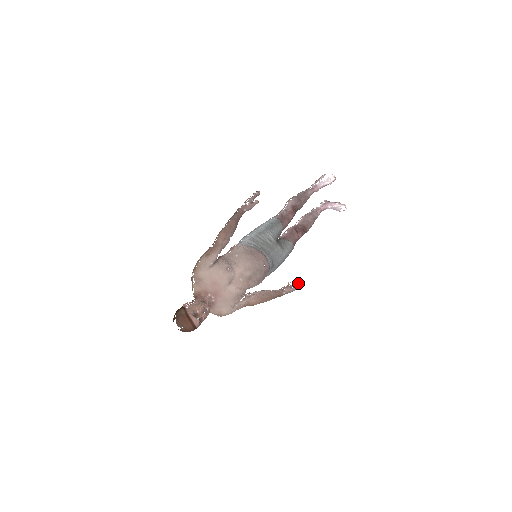
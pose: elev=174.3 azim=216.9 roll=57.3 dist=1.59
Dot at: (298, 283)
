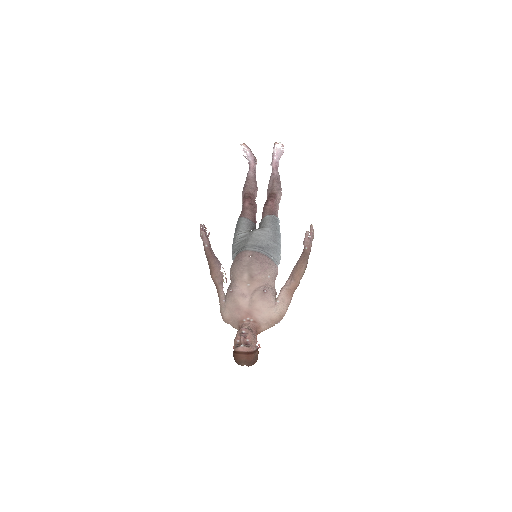
Dot at: occluded
